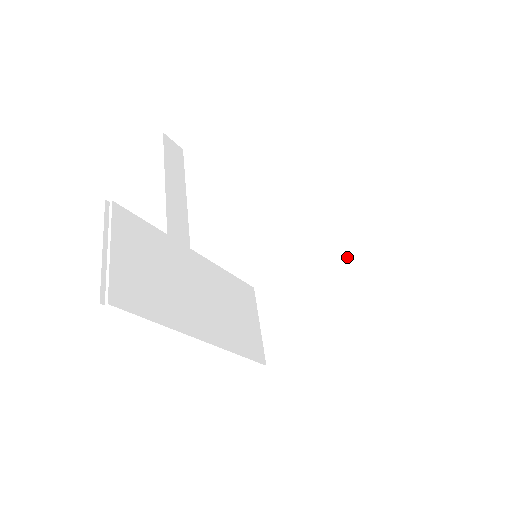
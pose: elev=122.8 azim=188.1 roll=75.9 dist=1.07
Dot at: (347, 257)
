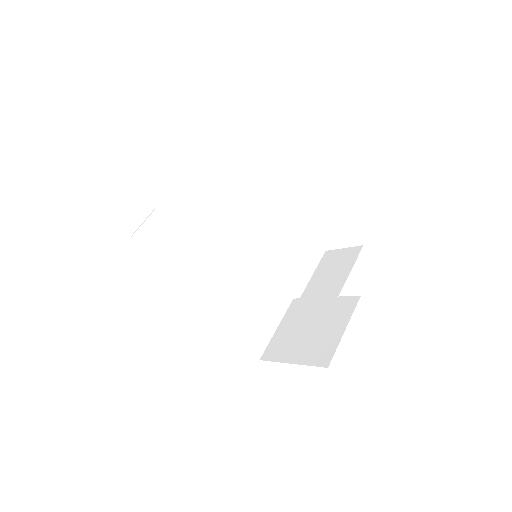
Dot at: (325, 290)
